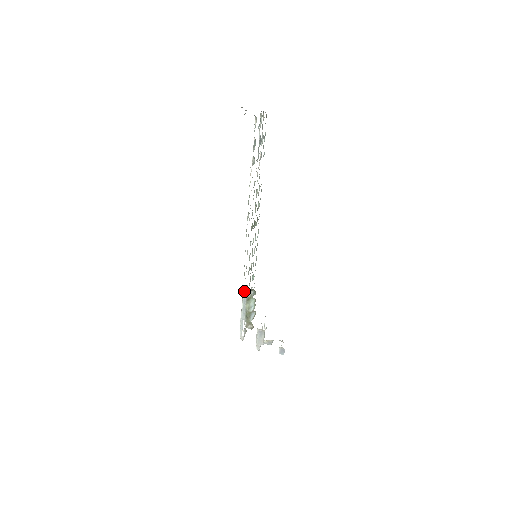
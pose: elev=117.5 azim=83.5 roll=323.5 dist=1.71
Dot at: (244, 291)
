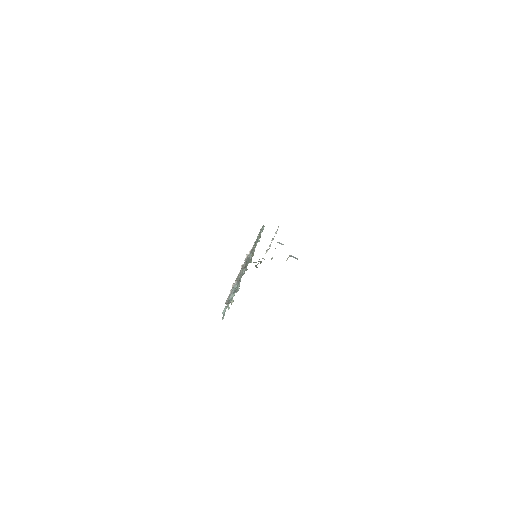
Dot at: occluded
